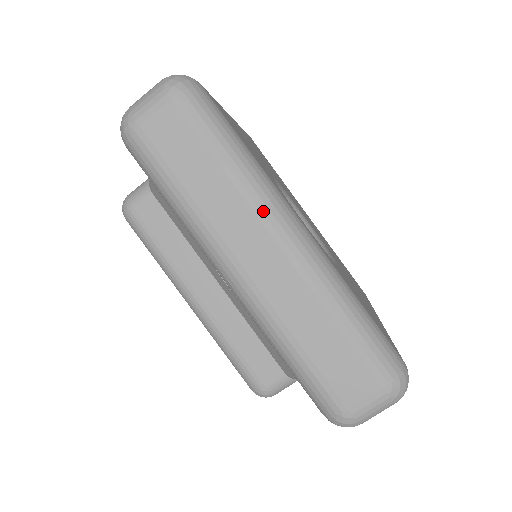
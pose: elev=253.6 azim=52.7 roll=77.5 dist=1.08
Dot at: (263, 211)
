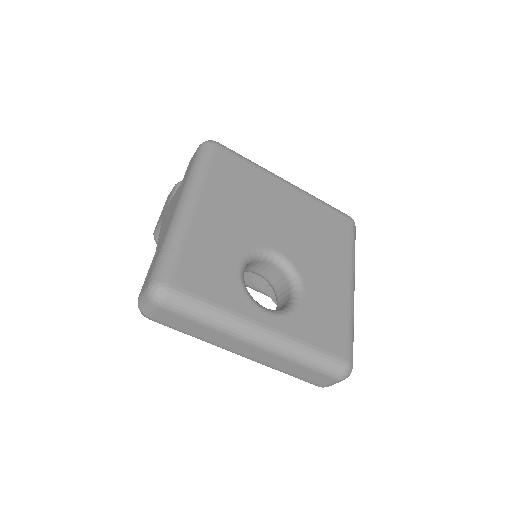
Dot at: (239, 338)
